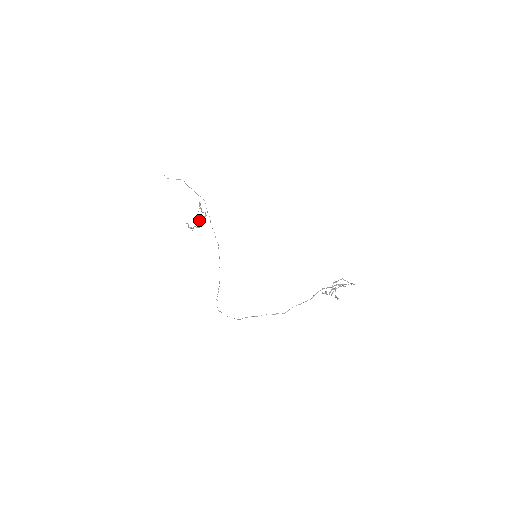
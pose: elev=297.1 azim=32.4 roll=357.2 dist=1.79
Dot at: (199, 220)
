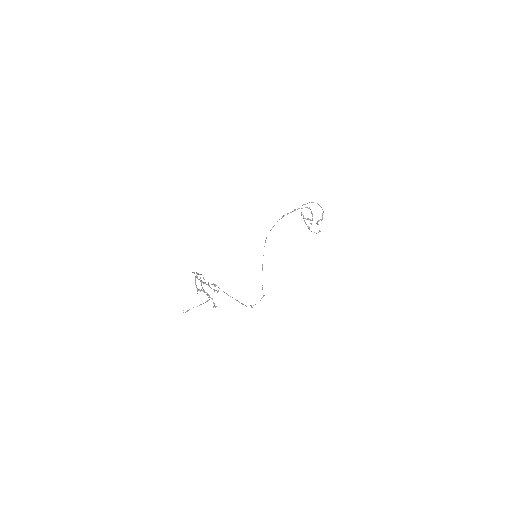
Dot at: occluded
